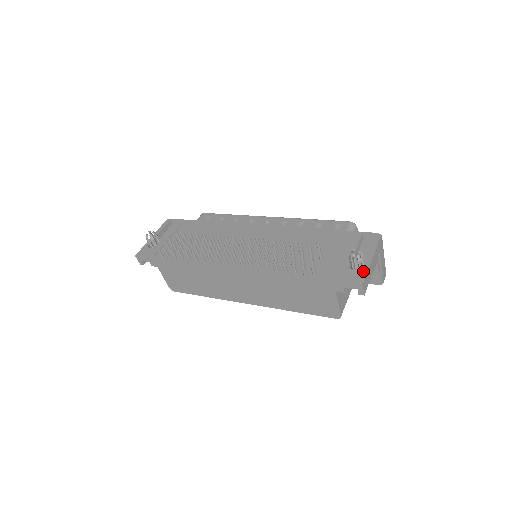
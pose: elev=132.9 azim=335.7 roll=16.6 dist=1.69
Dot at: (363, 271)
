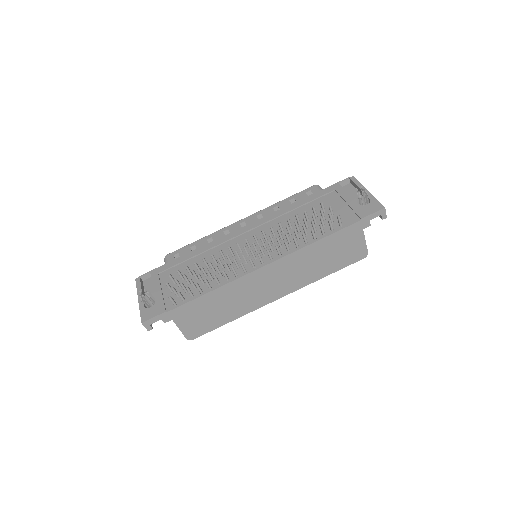
Dot at: (374, 201)
